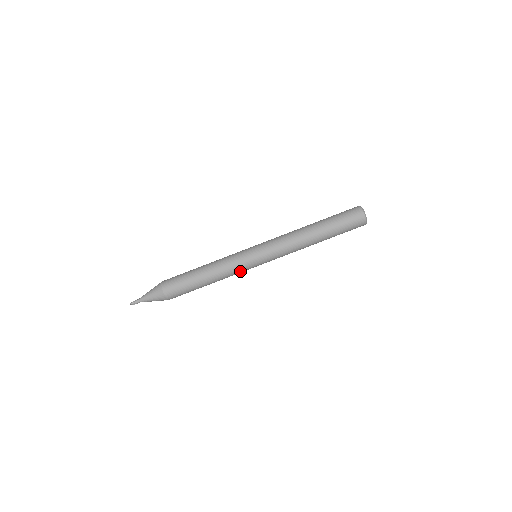
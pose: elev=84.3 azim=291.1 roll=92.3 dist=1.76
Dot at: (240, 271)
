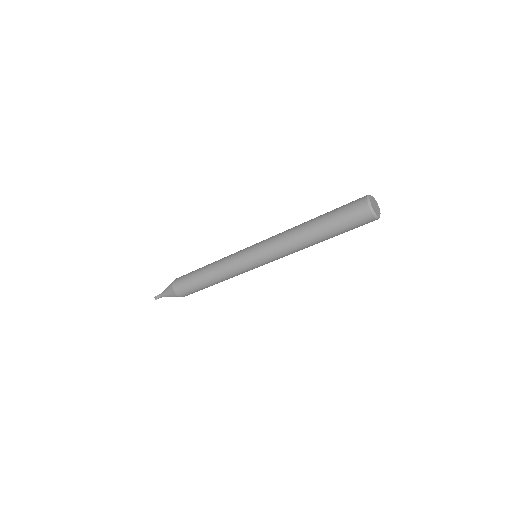
Dot at: occluded
